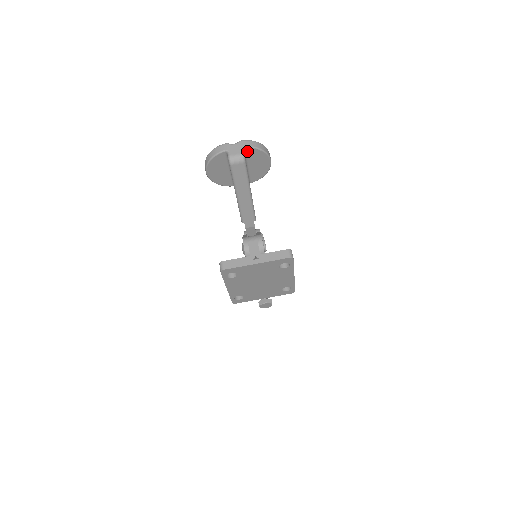
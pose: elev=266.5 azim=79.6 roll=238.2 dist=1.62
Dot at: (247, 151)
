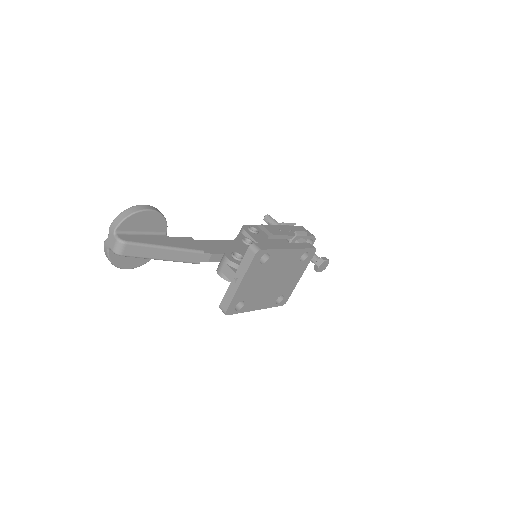
Dot at: (121, 230)
